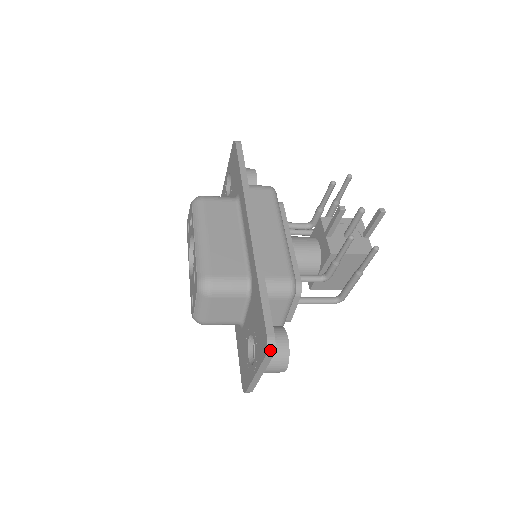
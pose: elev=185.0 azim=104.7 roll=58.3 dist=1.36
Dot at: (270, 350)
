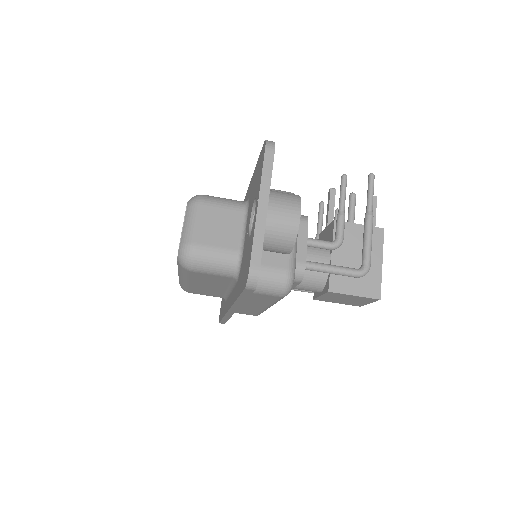
Dot at: (269, 143)
